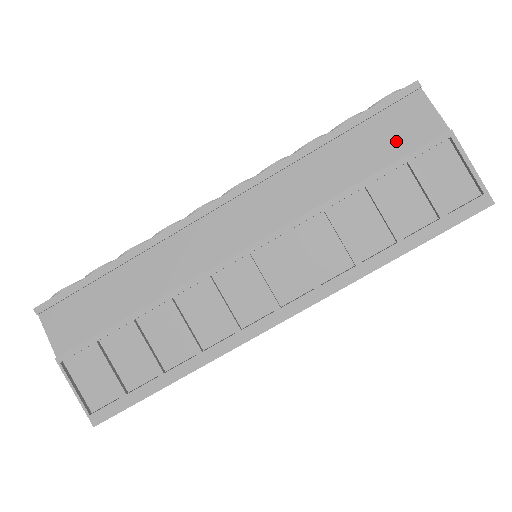
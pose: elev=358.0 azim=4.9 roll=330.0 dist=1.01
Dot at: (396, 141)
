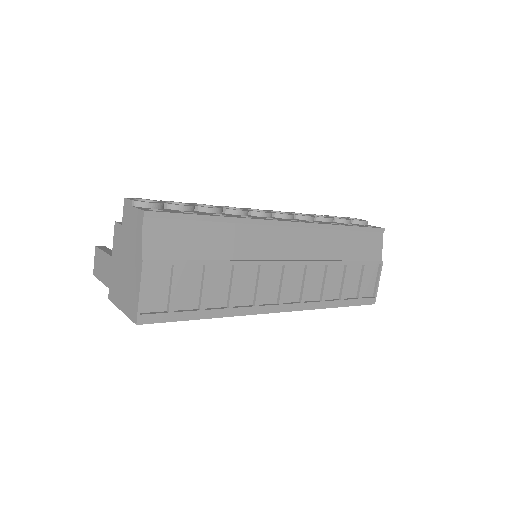
Dot at: (365, 251)
